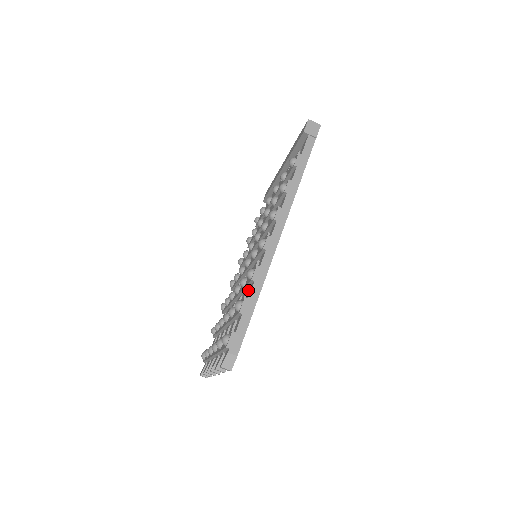
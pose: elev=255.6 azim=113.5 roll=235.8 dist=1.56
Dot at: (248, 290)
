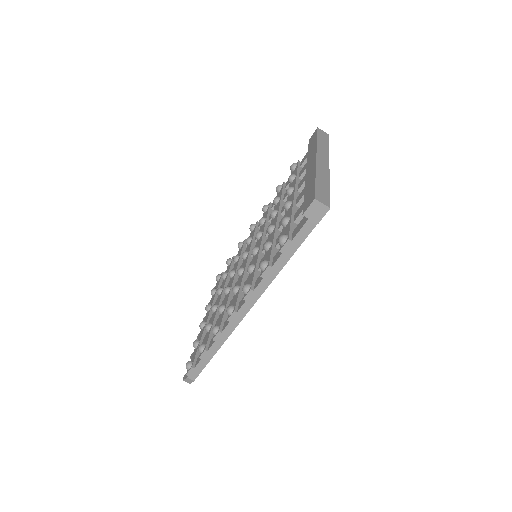
Dot at: occluded
